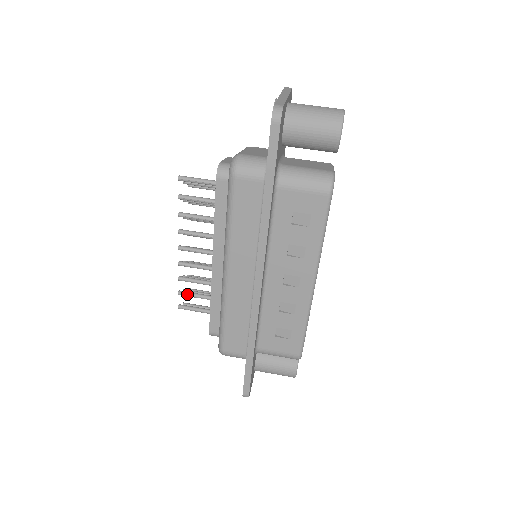
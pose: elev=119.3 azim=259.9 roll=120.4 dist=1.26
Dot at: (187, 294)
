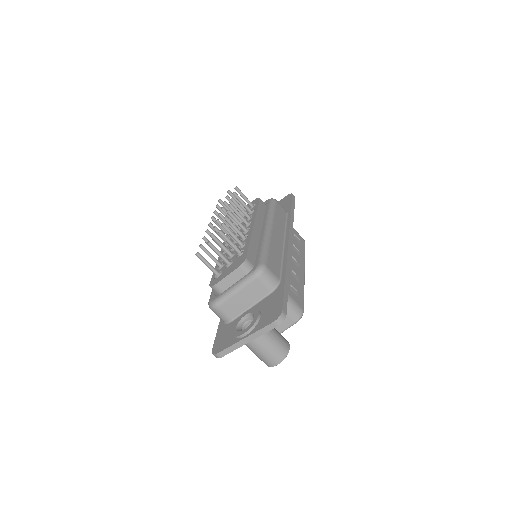
Dot at: (220, 211)
